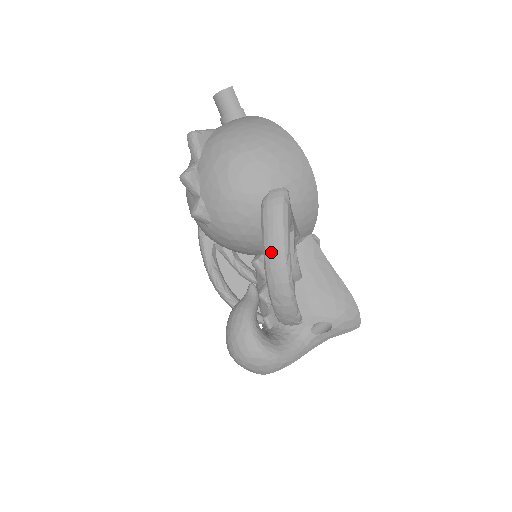
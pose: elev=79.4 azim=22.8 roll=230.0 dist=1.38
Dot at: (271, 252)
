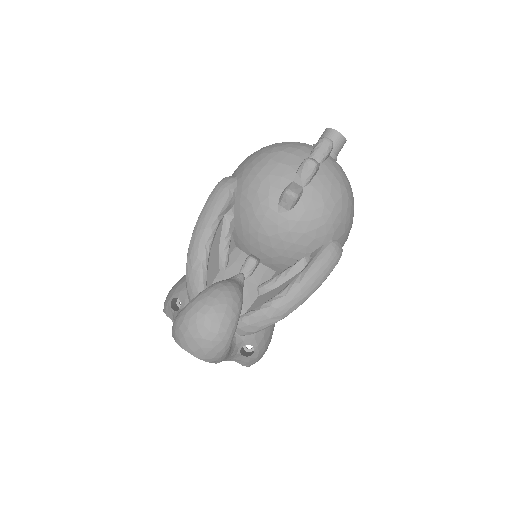
Dot at: (312, 280)
